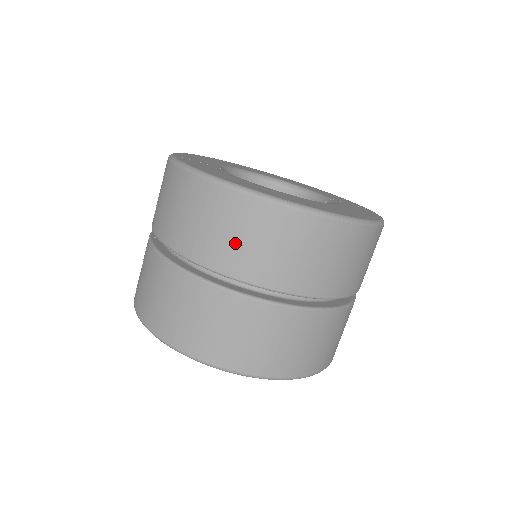
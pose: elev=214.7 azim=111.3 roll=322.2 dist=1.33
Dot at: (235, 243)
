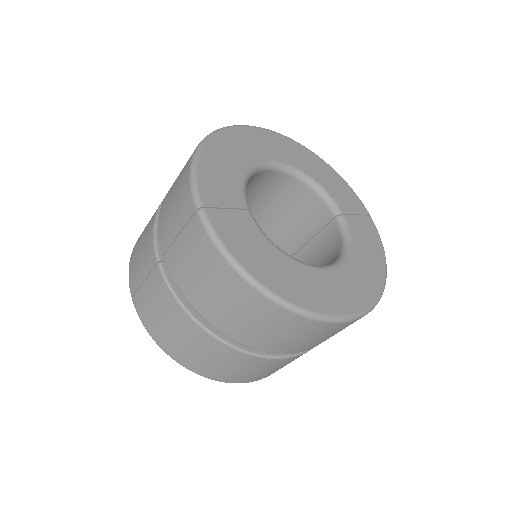
Dot at: (271, 336)
